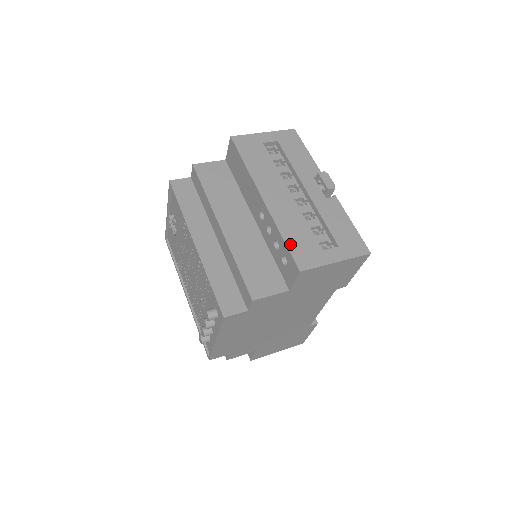
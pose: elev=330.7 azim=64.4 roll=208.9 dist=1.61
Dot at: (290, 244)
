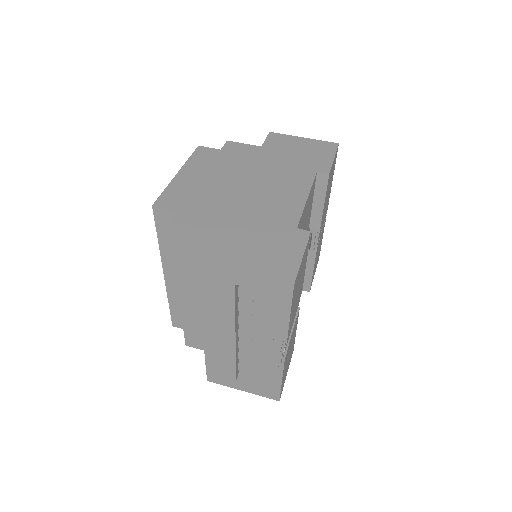
Dot at: (209, 366)
